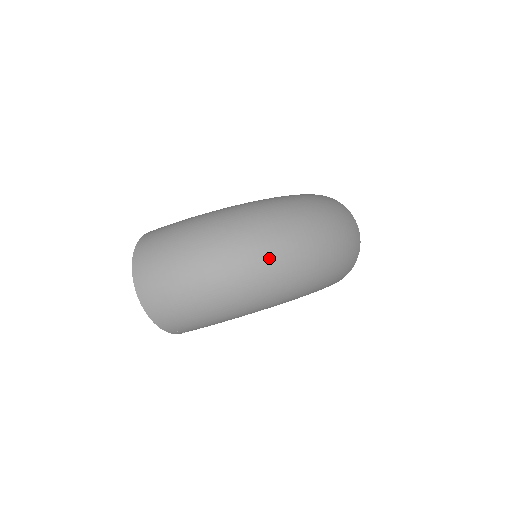
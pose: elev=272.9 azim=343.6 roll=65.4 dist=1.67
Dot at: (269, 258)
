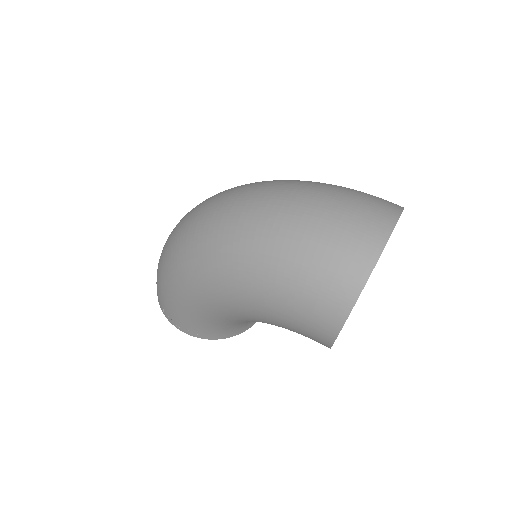
Dot at: (201, 210)
